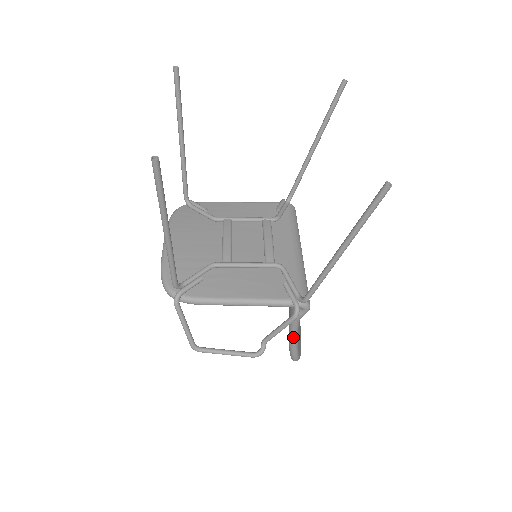
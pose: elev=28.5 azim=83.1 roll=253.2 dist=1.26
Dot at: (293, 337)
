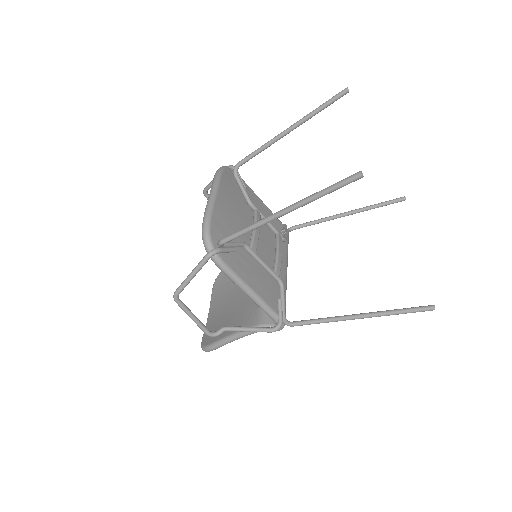
Dot at: (238, 337)
